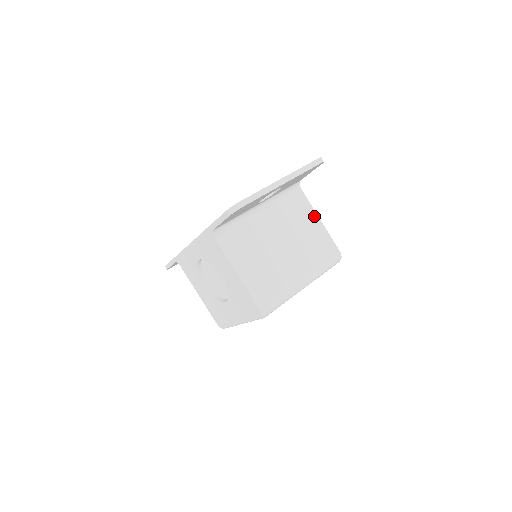
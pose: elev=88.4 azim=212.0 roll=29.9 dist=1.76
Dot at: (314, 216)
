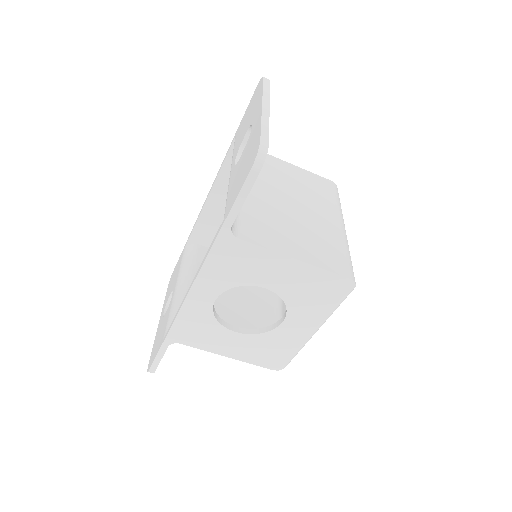
Dot at: (283, 163)
